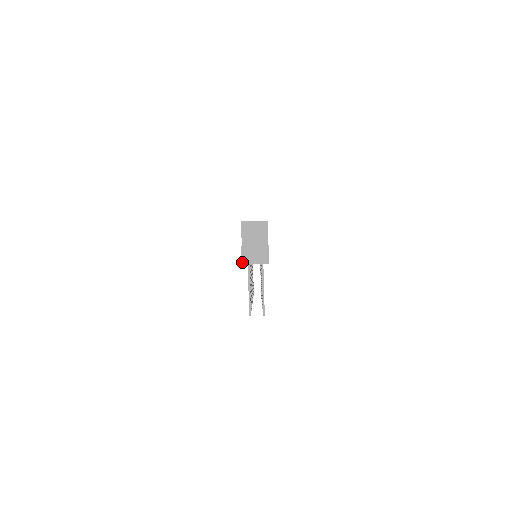
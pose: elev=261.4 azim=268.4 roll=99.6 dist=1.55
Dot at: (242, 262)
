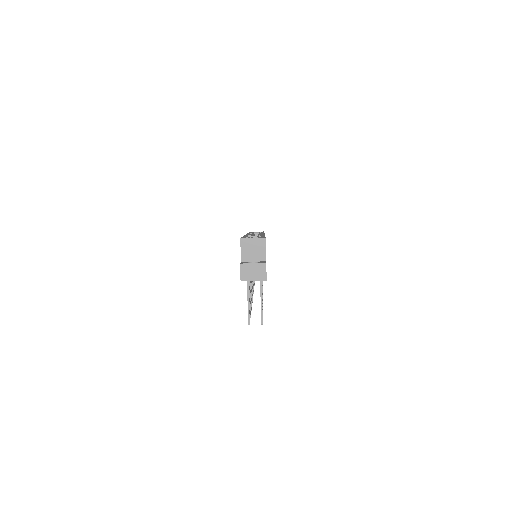
Dot at: (241, 279)
